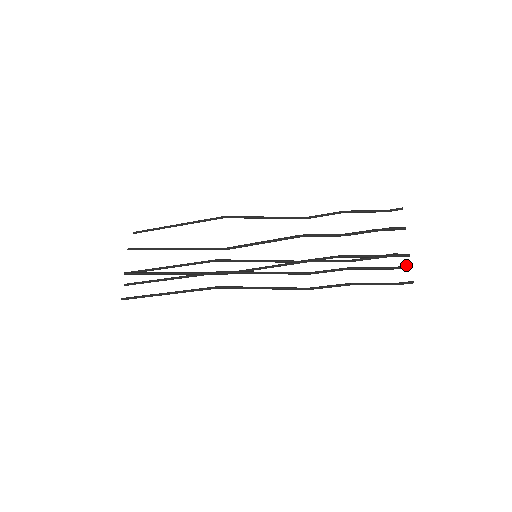
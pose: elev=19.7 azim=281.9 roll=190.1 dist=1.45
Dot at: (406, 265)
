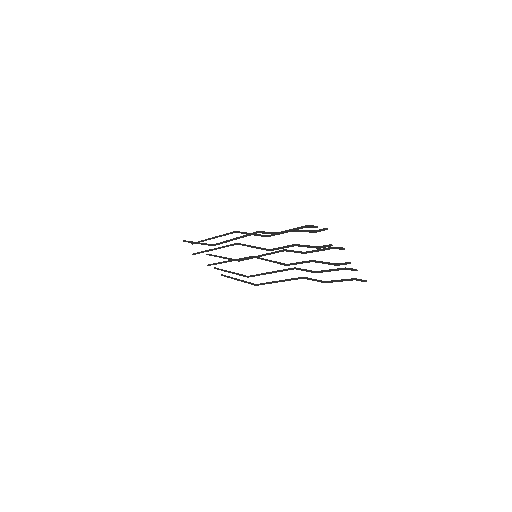
Dot at: (352, 270)
